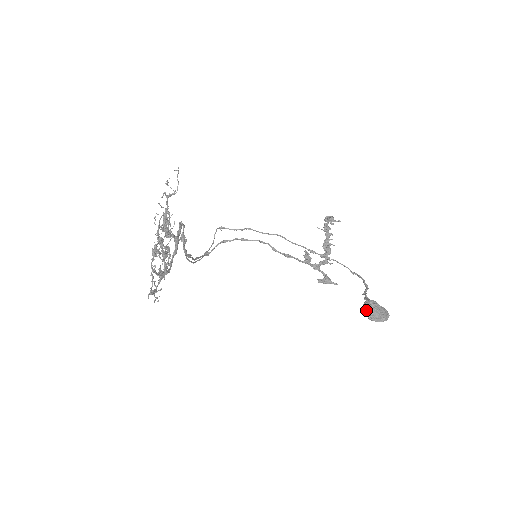
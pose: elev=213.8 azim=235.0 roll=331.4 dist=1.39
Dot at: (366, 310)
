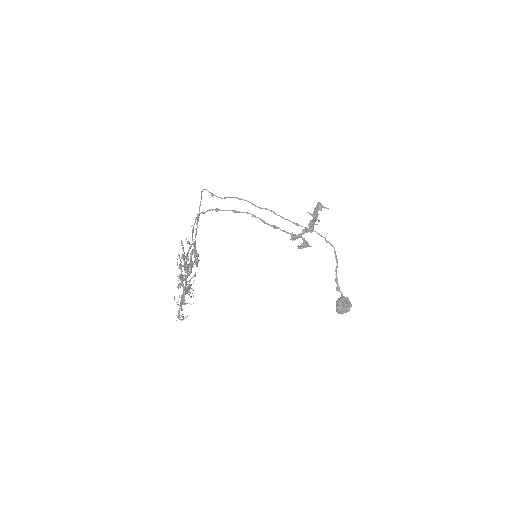
Dot at: (339, 313)
